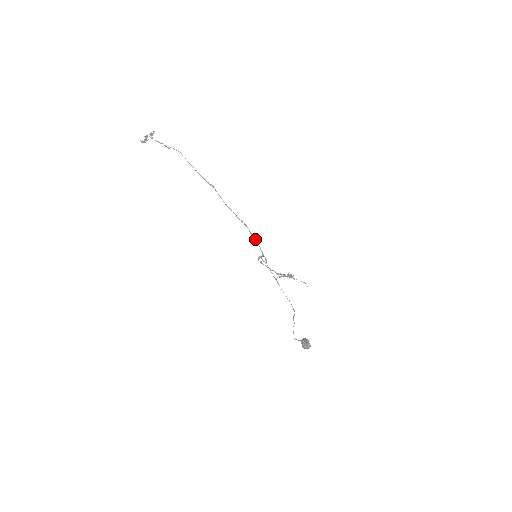
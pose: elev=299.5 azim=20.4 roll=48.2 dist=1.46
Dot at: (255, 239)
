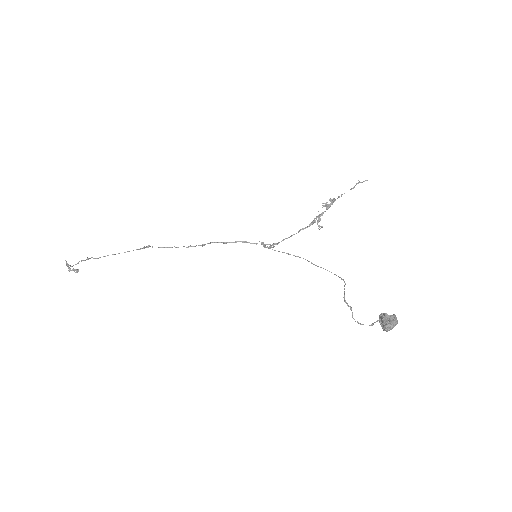
Dot at: (235, 242)
